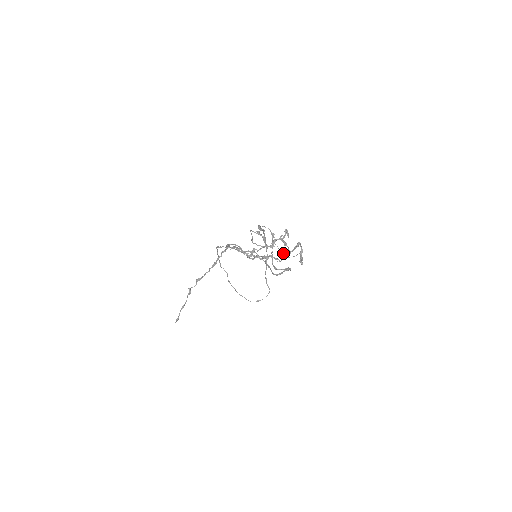
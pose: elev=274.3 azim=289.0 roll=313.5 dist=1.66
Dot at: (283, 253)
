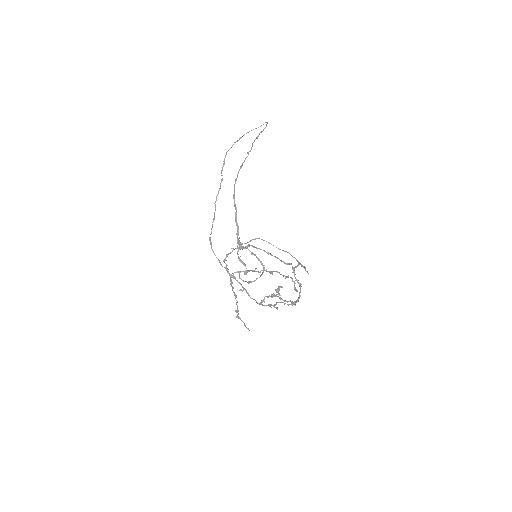
Dot at: occluded
